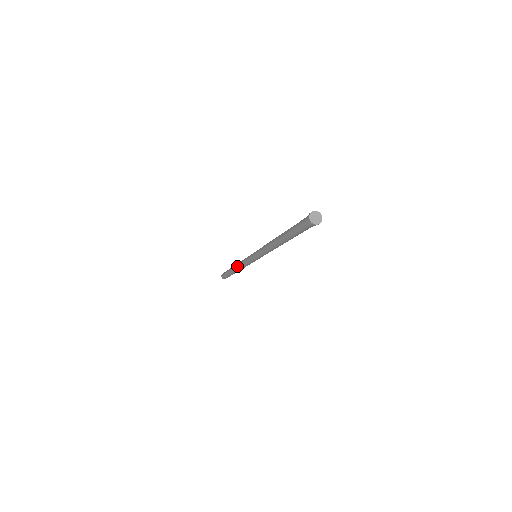
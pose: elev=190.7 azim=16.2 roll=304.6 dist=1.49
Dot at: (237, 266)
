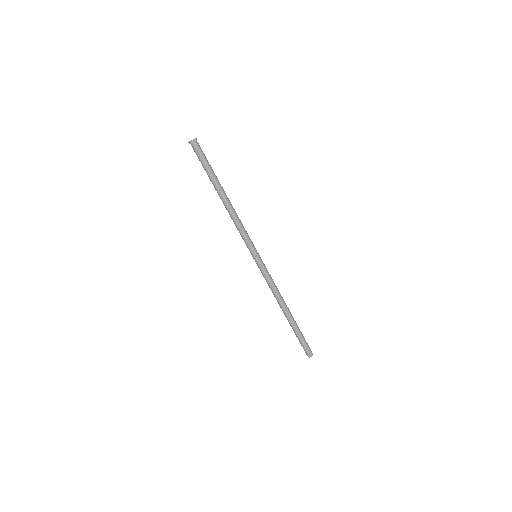
Dot at: occluded
